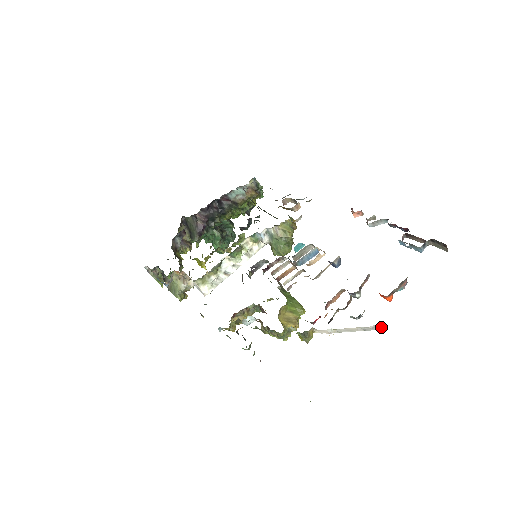
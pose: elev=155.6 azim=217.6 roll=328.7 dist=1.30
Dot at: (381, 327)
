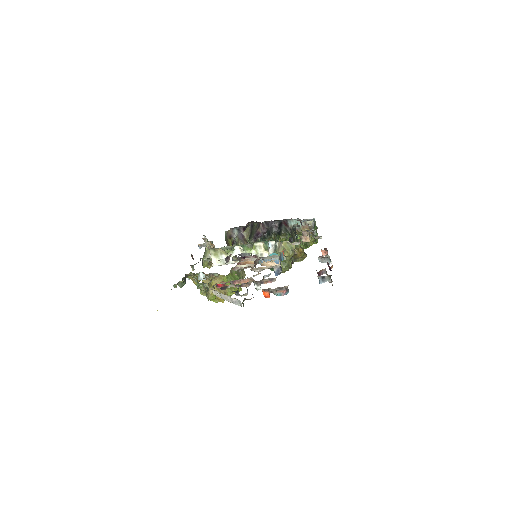
Dot at: (240, 305)
